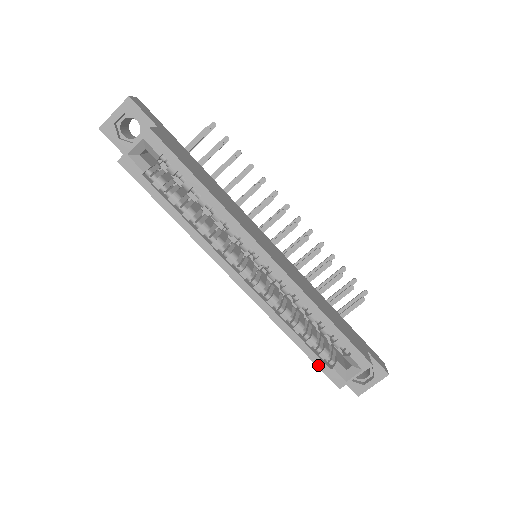
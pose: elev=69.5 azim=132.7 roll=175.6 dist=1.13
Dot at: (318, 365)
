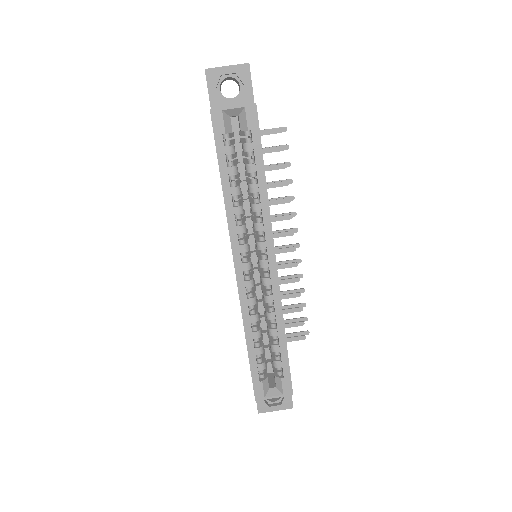
Dot at: (252, 372)
